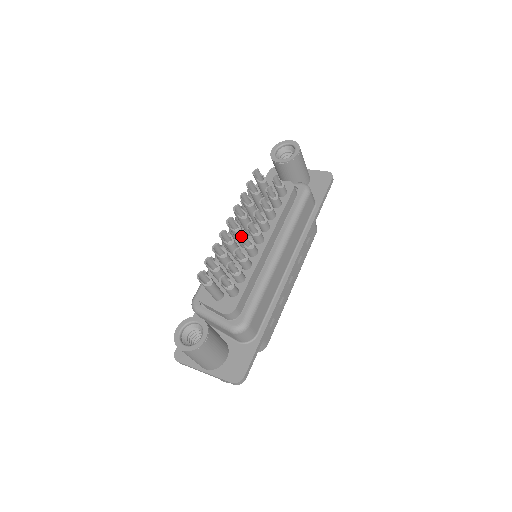
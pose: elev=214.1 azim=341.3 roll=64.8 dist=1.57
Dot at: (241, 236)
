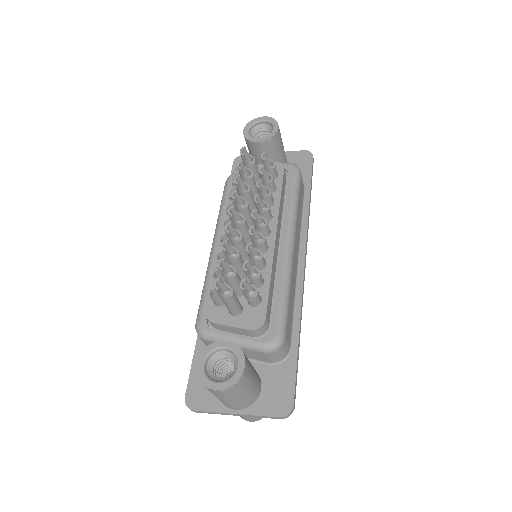
Dot at: (249, 228)
